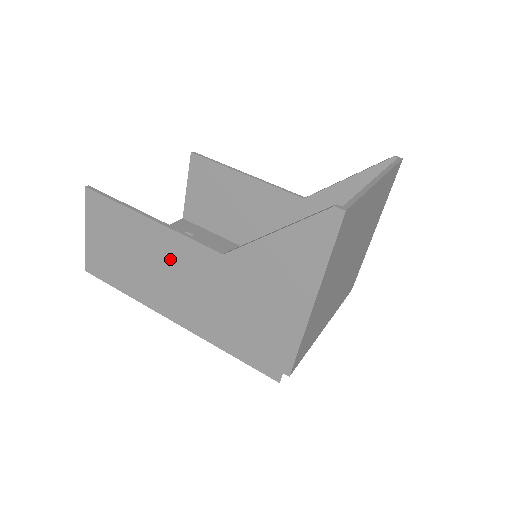
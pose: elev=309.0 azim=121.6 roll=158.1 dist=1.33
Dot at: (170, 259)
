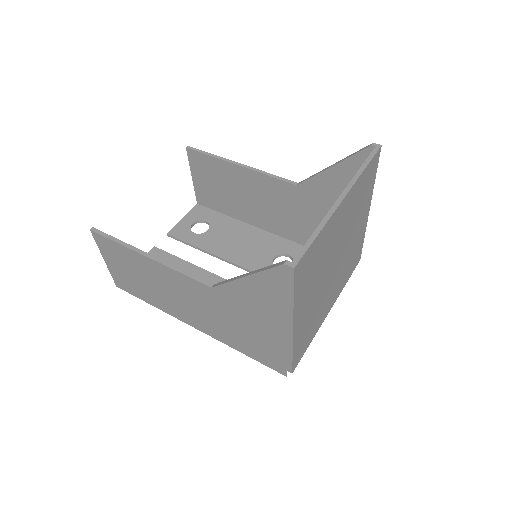
Dot at: (173, 286)
